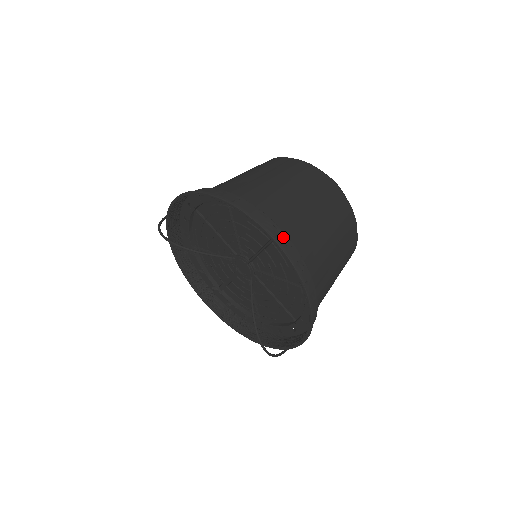
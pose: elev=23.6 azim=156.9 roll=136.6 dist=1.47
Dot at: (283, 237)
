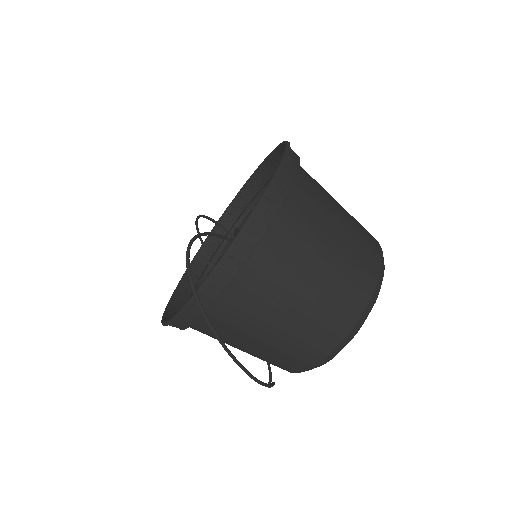
Dot at: occluded
